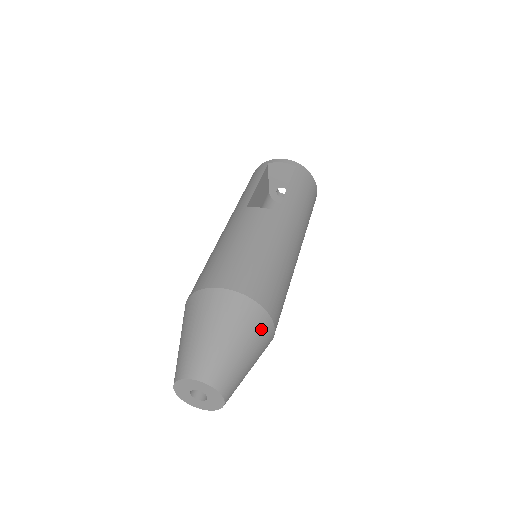
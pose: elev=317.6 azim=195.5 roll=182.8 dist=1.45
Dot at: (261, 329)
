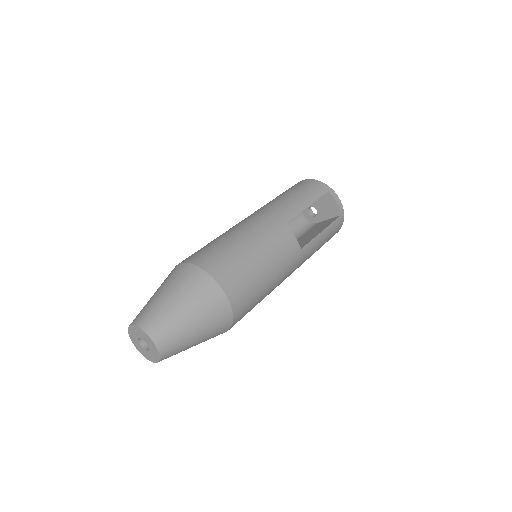
Dot at: (218, 334)
